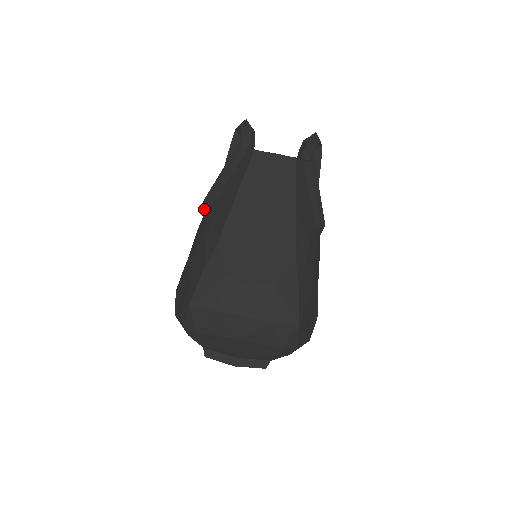
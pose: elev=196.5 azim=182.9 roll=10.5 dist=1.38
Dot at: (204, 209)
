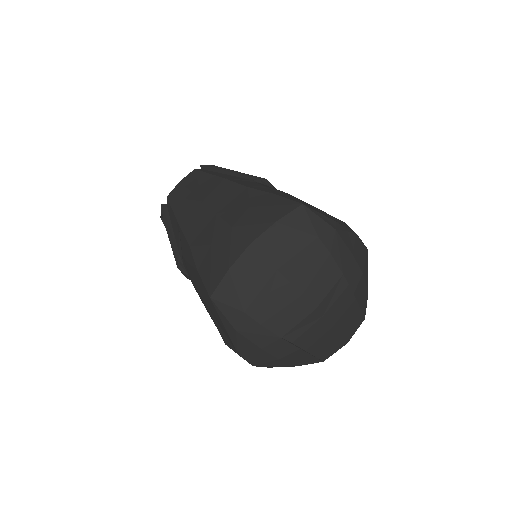
Dot at: (184, 273)
